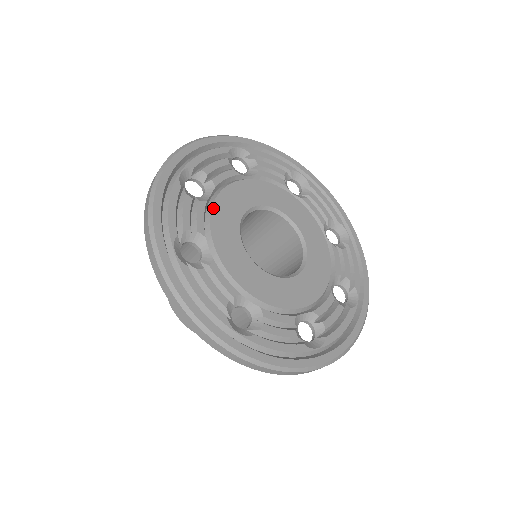
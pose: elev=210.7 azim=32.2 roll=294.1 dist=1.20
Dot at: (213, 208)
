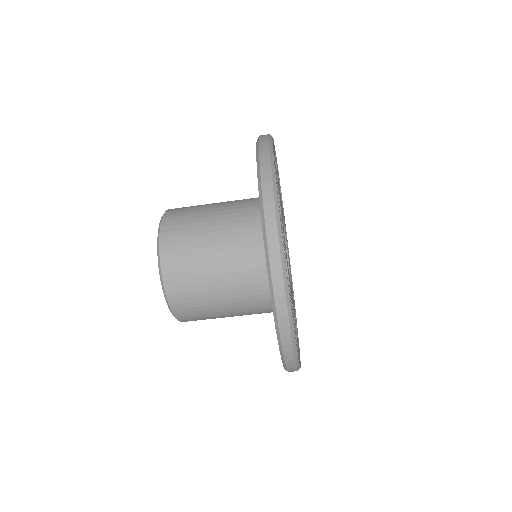
Dot at: occluded
